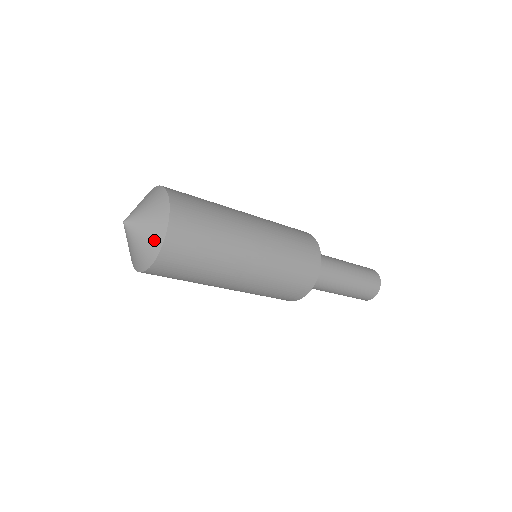
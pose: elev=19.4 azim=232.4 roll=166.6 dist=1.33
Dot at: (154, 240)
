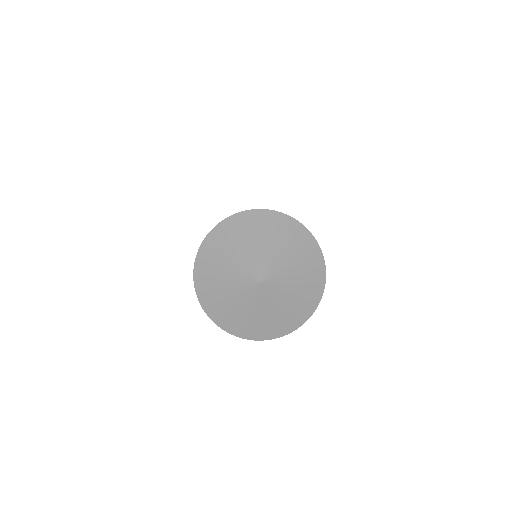
Dot at: (282, 325)
